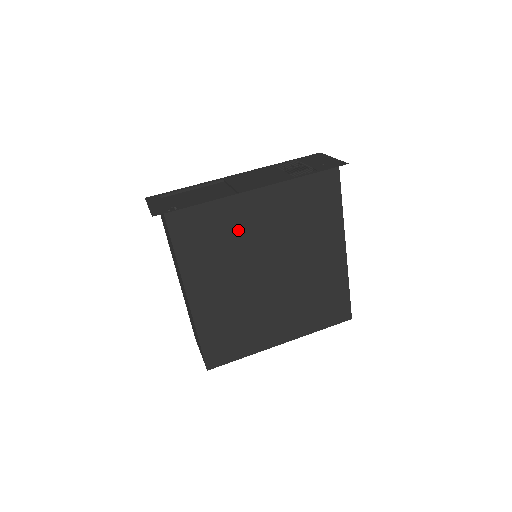
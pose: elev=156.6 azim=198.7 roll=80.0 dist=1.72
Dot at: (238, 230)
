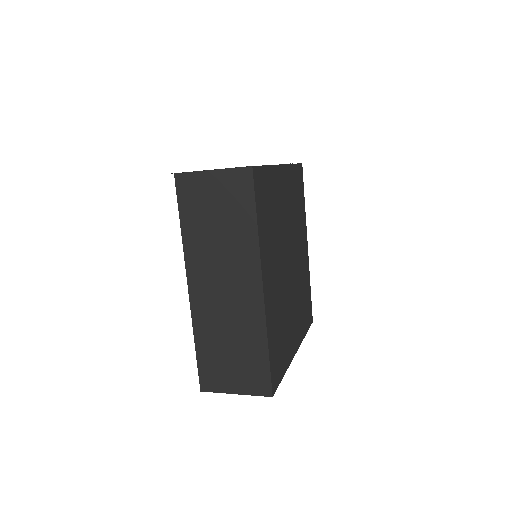
Dot at: (278, 206)
